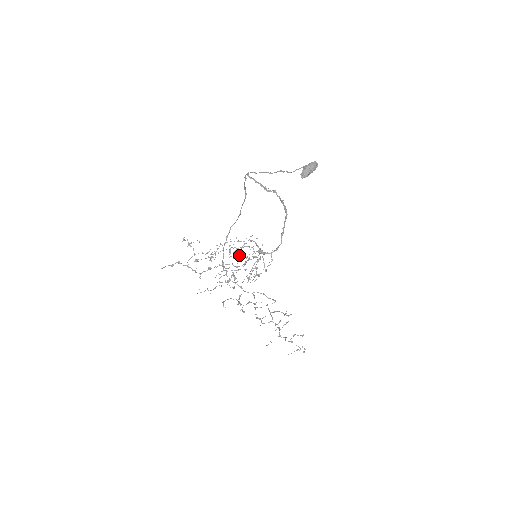
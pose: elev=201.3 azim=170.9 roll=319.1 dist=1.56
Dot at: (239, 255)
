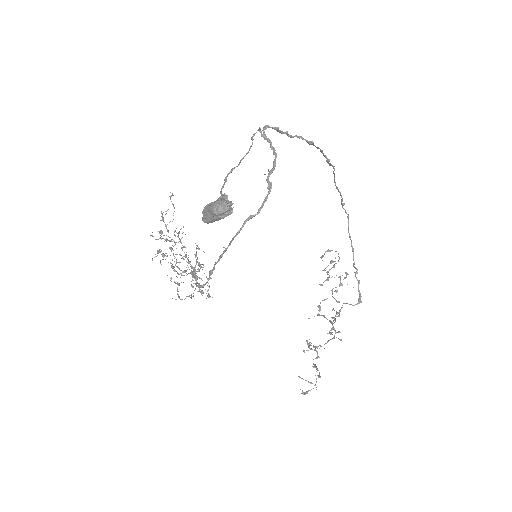
Dot at: (204, 252)
